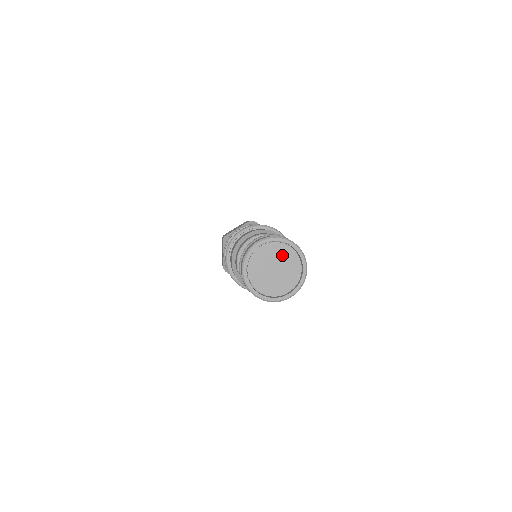
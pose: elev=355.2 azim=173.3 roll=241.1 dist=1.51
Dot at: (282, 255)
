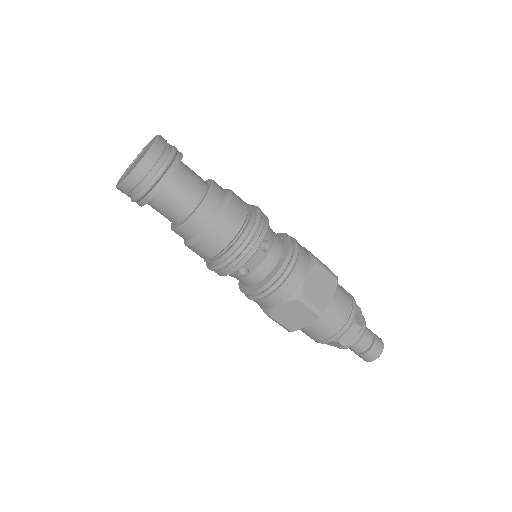
Dot at: (148, 148)
